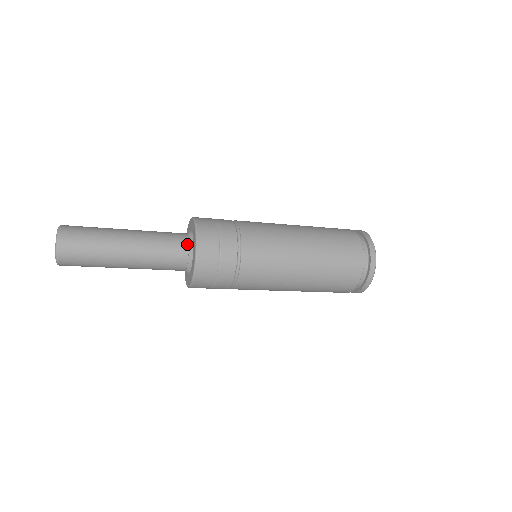
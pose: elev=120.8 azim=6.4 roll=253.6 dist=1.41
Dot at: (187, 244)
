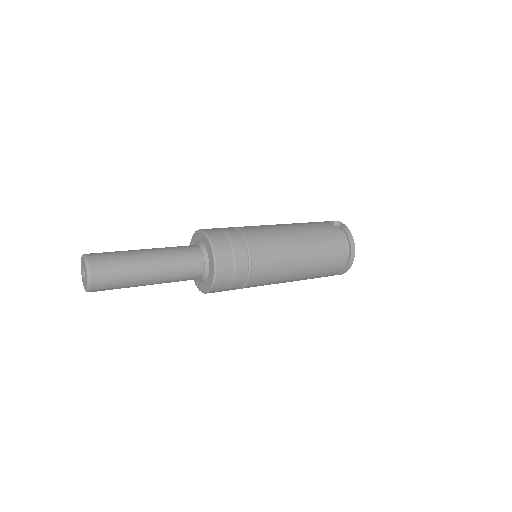
Dot at: (203, 272)
